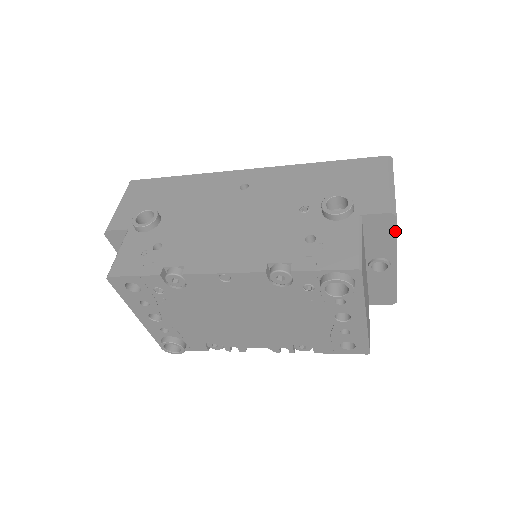
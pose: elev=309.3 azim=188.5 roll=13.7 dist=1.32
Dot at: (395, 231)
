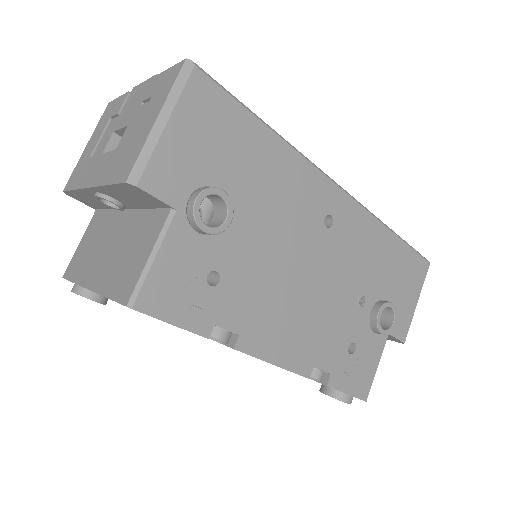
Dot at: occluded
